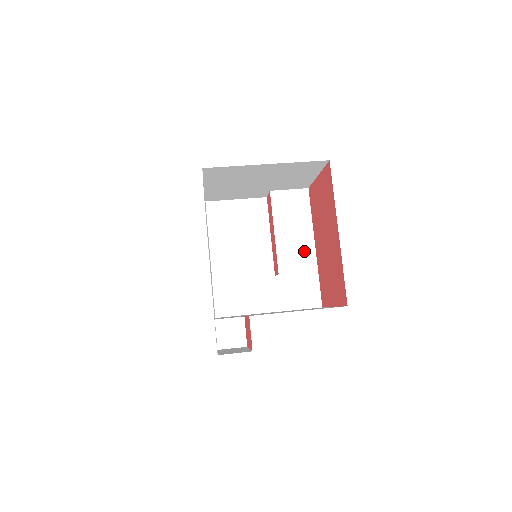
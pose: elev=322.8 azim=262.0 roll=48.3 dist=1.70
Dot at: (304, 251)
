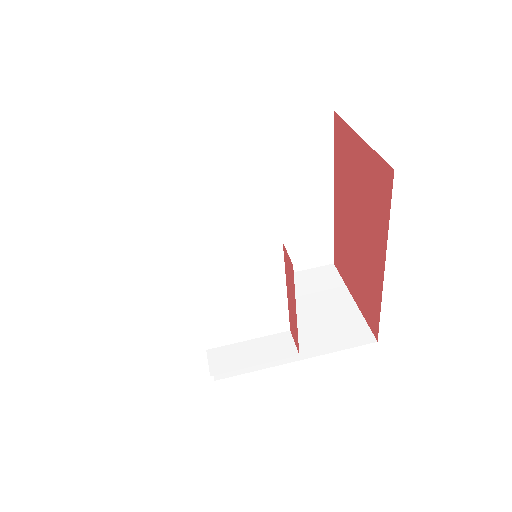
Dot at: (318, 204)
